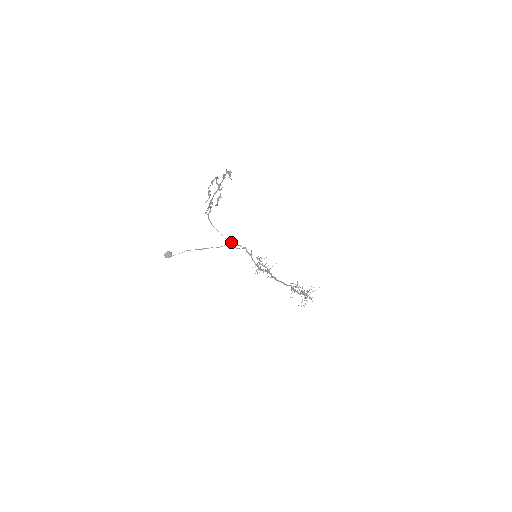
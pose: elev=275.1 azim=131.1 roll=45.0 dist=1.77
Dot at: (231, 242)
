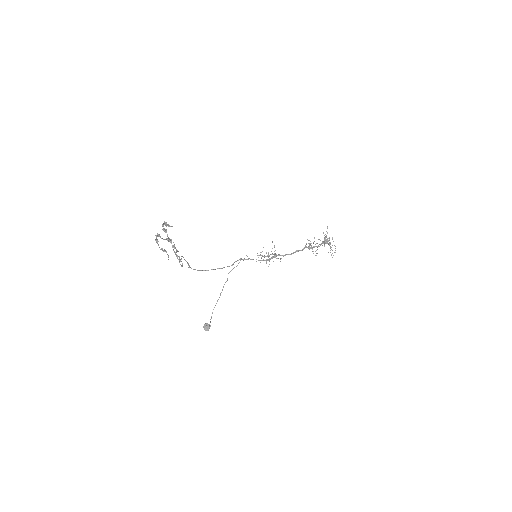
Dot at: occluded
